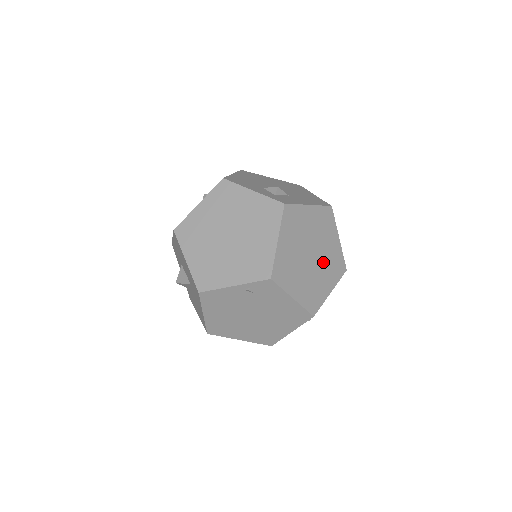
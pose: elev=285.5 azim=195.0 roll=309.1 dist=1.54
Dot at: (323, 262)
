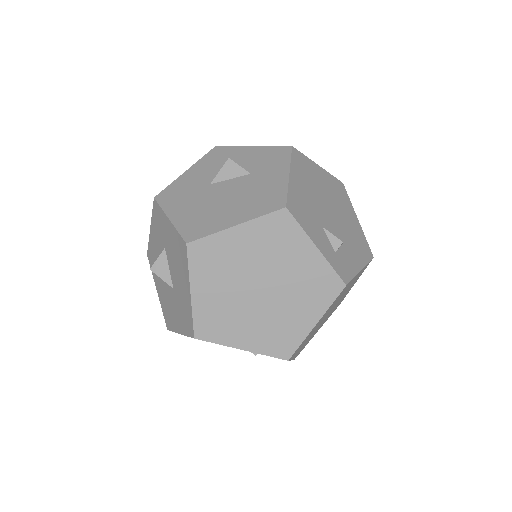
Dot at: (331, 312)
